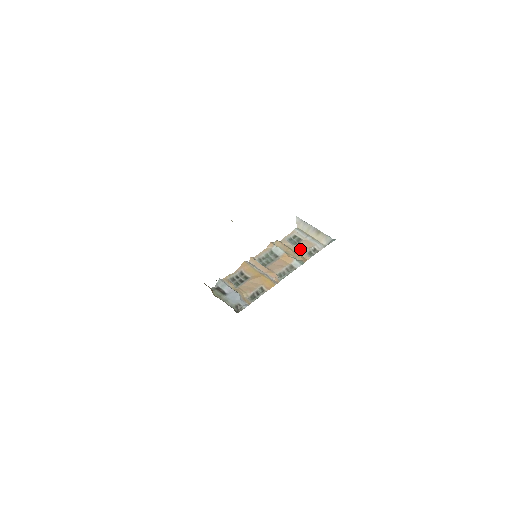
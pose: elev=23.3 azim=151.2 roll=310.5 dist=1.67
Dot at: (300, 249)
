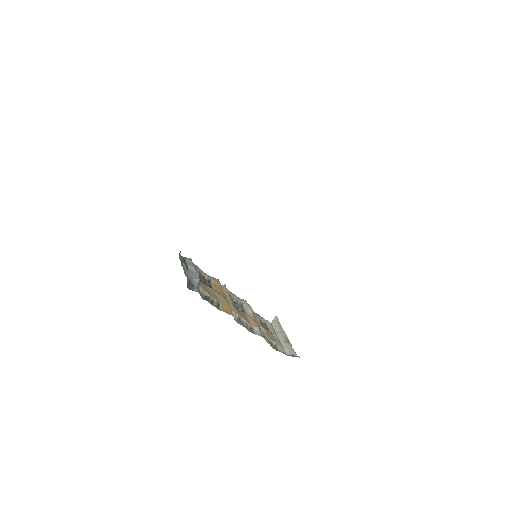
Dot at: (266, 331)
